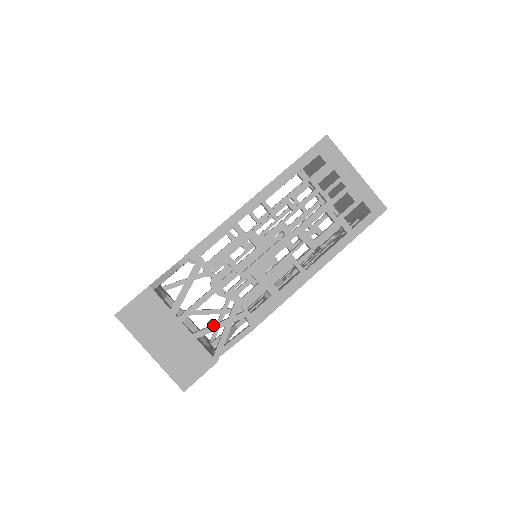
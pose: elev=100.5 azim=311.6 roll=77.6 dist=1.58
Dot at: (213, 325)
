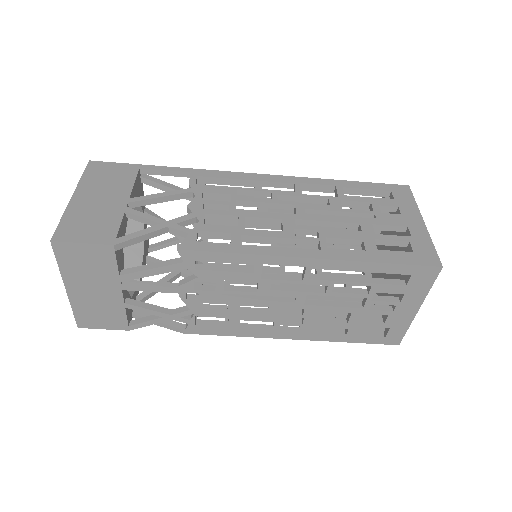
Dot at: (151, 310)
